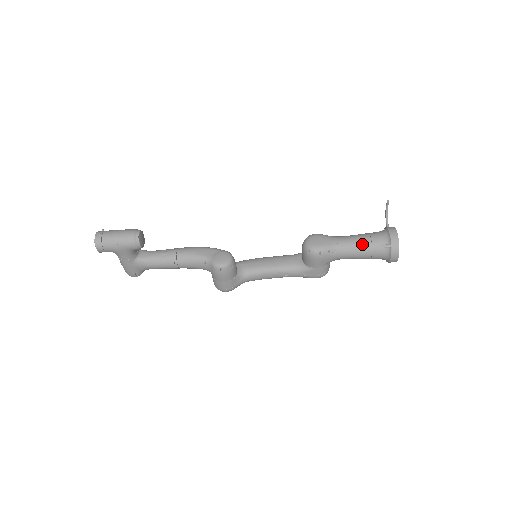
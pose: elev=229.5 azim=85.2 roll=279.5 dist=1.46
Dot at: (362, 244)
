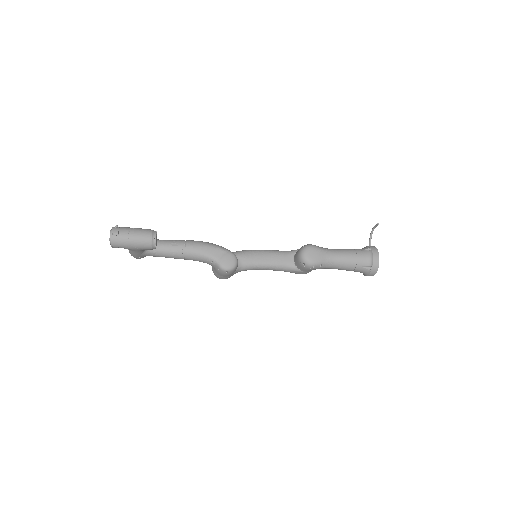
Dot at: (349, 263)
